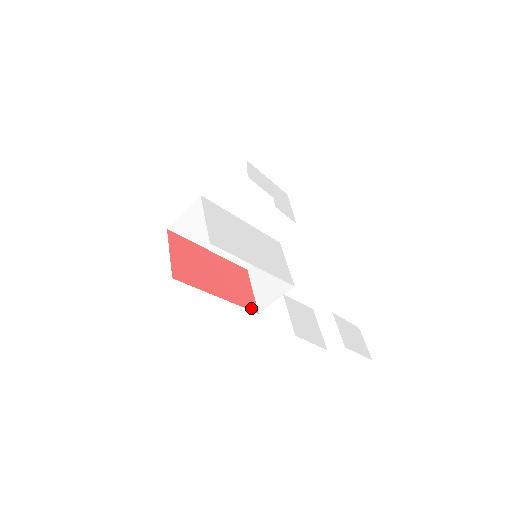
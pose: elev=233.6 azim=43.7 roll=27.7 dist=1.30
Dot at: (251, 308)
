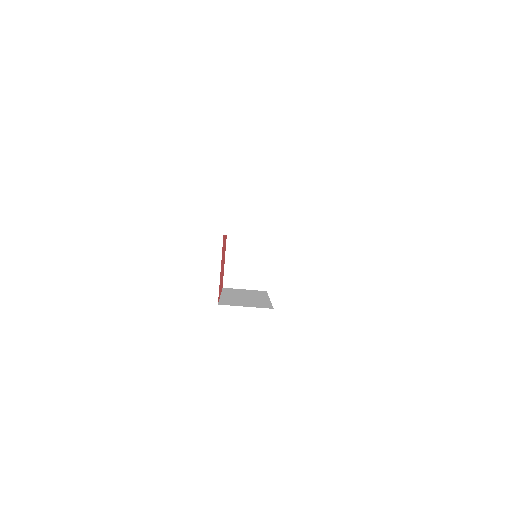
Dot at: (222, 286)
